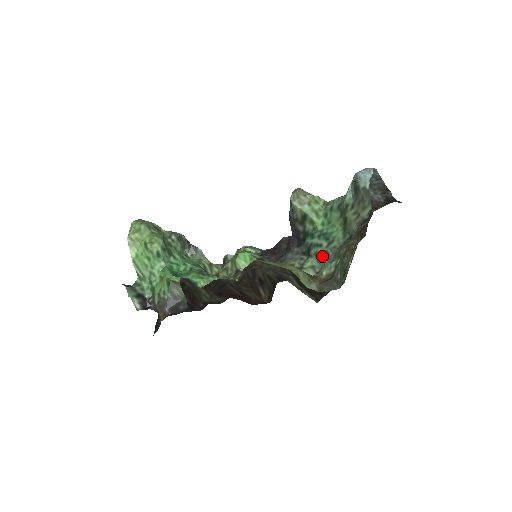
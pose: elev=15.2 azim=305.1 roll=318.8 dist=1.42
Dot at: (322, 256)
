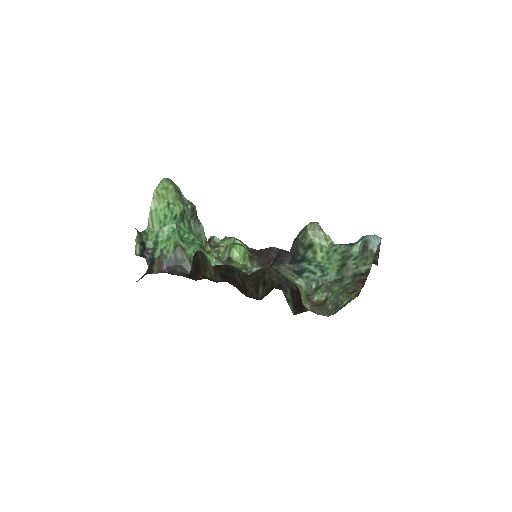
Dot at: (312, 282)
